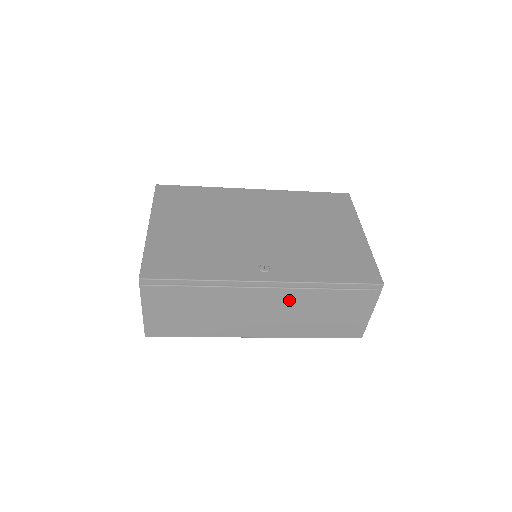
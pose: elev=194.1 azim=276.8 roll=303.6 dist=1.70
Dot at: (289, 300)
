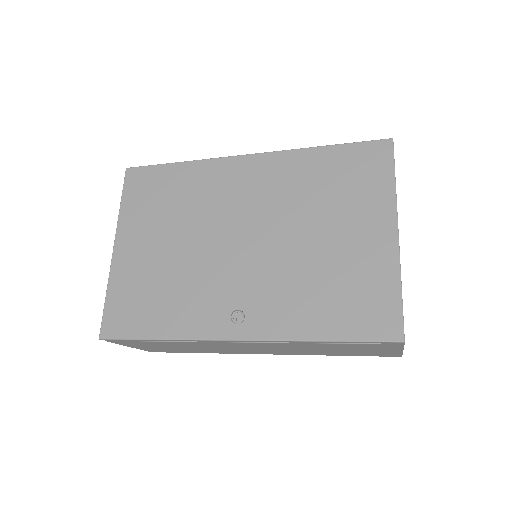
Dot at: (279, 346)
